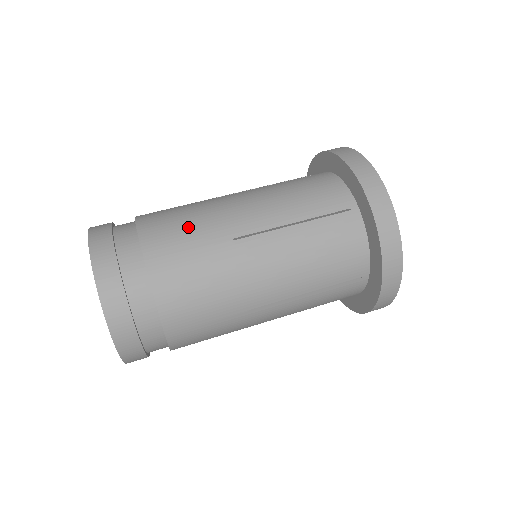
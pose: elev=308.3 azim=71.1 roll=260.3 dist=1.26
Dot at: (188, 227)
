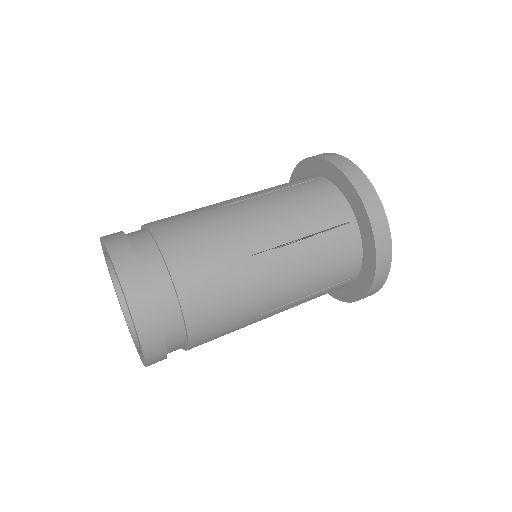
Dot at: (209, 244)
